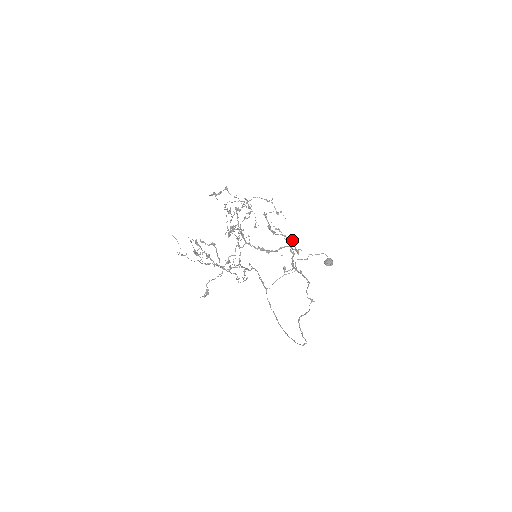
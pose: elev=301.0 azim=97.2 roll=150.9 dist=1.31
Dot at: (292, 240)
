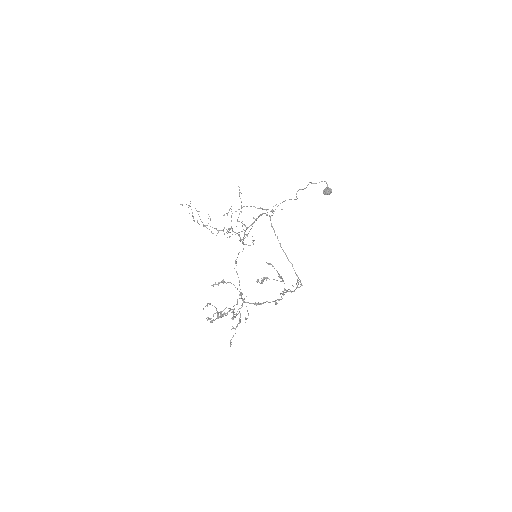
Dot at: (282, 278)
